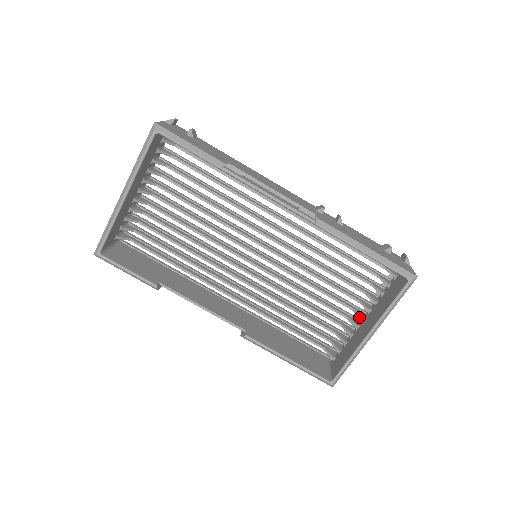
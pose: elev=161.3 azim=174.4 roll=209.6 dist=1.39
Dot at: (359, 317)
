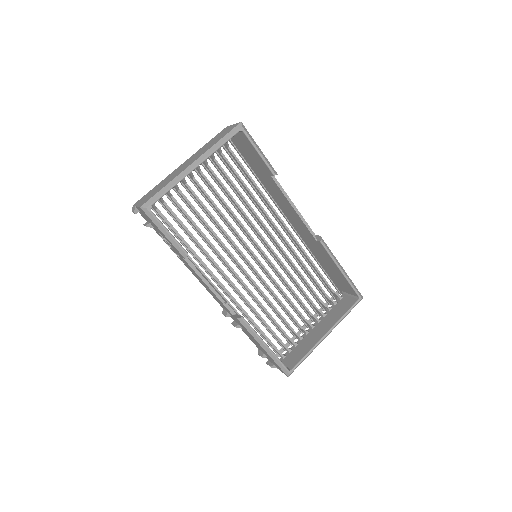
Dot at: (303, 327)
